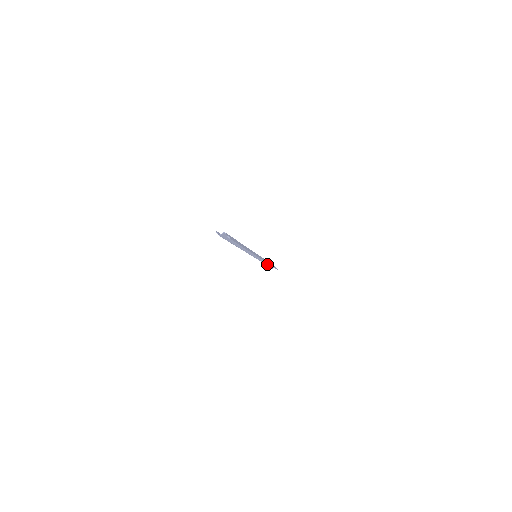
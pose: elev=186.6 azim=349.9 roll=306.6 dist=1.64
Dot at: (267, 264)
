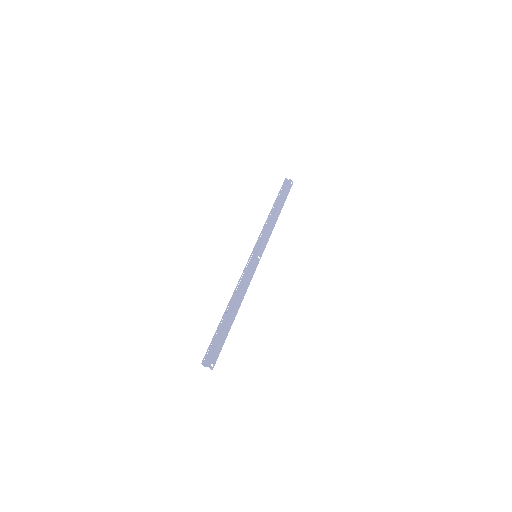
Dot at: (277, 205)
